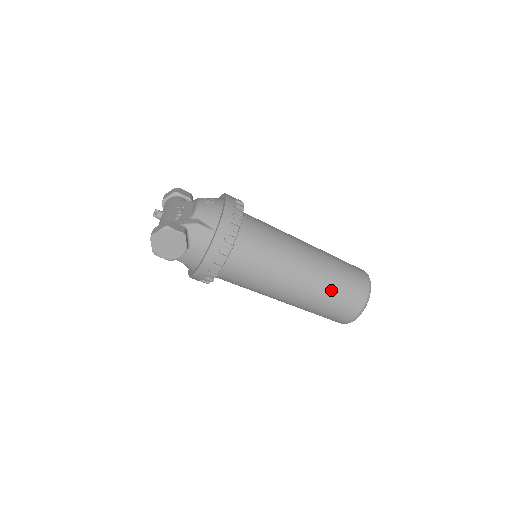
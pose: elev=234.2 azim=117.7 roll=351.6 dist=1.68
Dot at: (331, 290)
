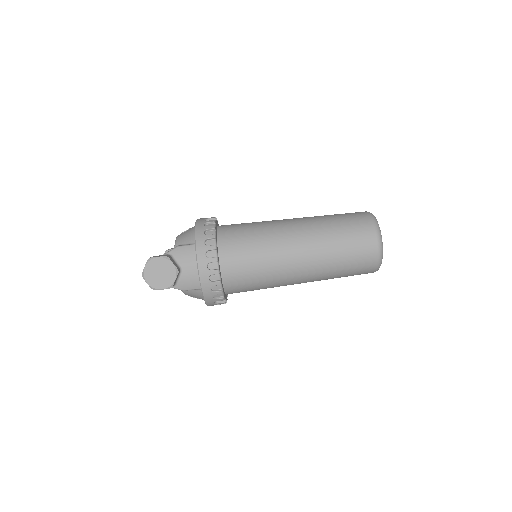
Dot at: (334, 238)
